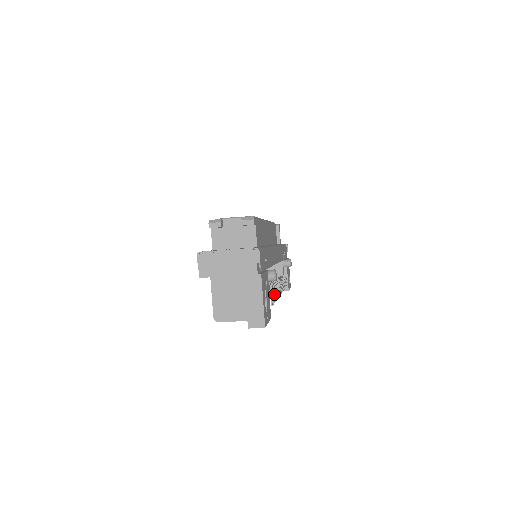
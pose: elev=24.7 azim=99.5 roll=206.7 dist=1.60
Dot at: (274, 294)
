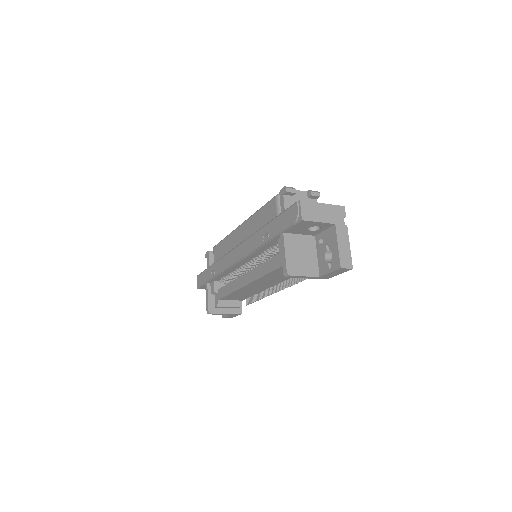
Dot at: occluded
